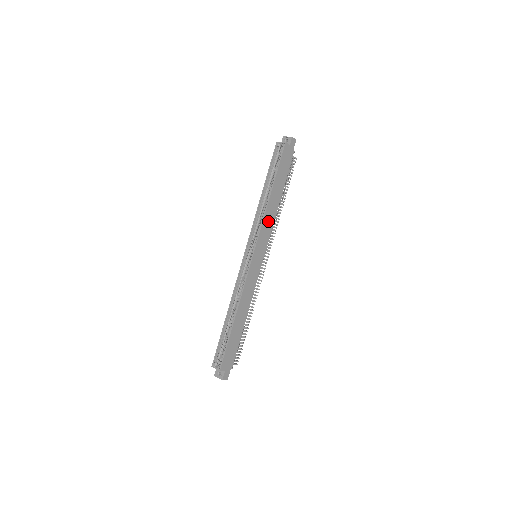
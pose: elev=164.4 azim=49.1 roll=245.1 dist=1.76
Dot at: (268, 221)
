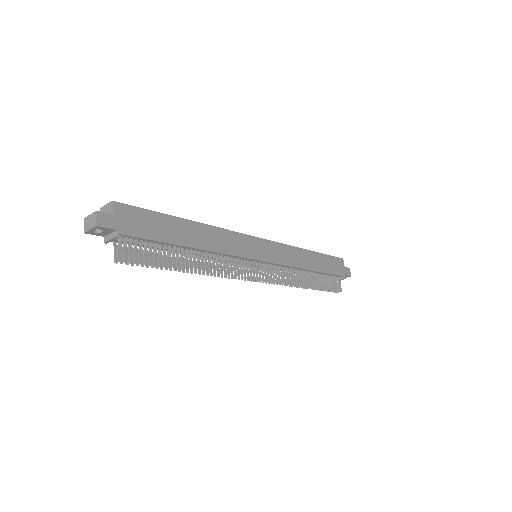
Dot at: (292, 256)
